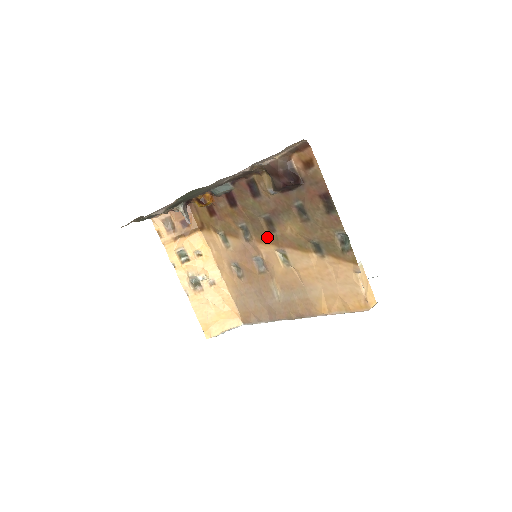
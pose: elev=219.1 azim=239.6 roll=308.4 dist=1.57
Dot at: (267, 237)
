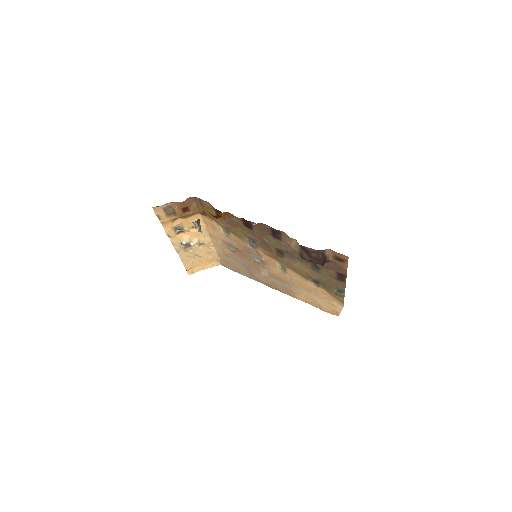
Dot at: (273, 255)
